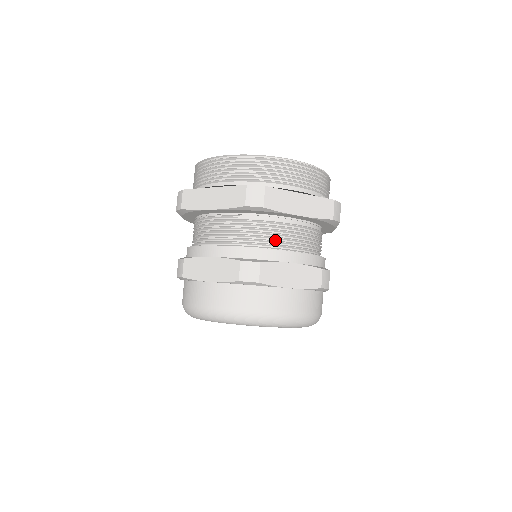
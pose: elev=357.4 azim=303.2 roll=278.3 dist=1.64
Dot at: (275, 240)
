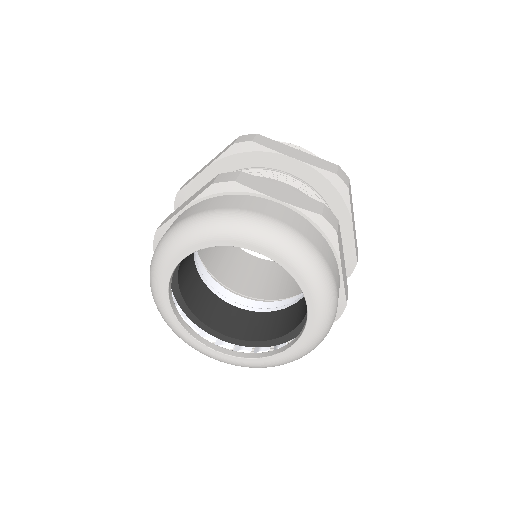
Dot at: occluded
